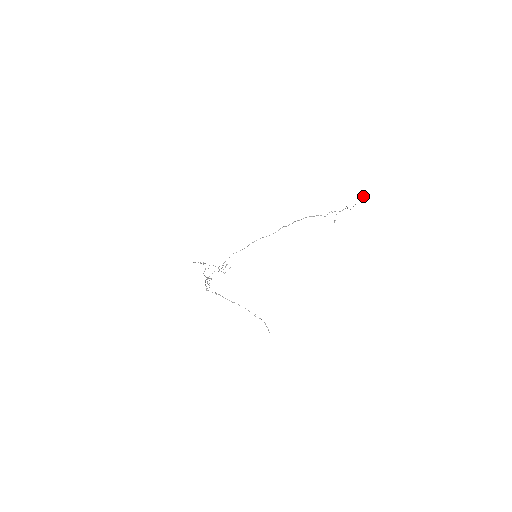
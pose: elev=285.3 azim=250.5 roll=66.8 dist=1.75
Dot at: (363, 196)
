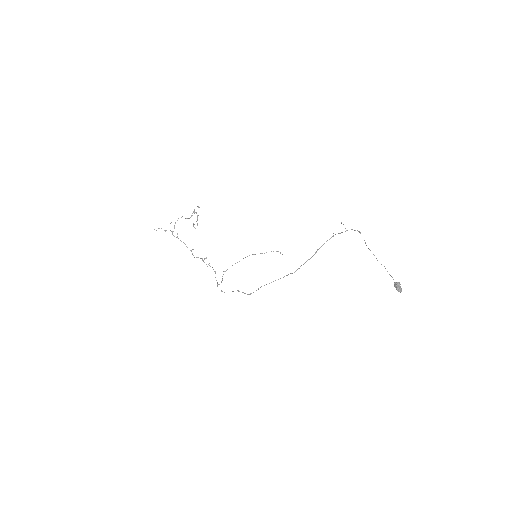
Dot at: (400, 292)
